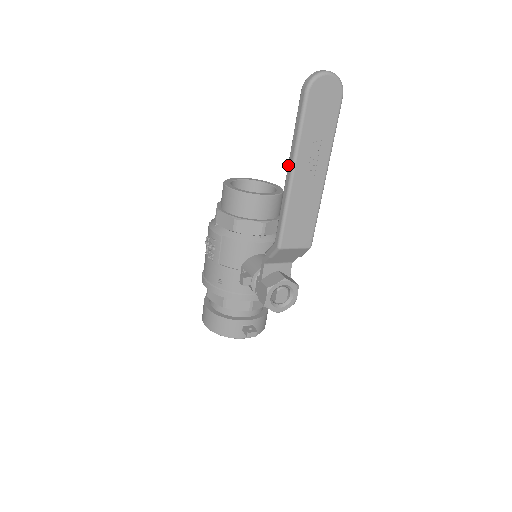
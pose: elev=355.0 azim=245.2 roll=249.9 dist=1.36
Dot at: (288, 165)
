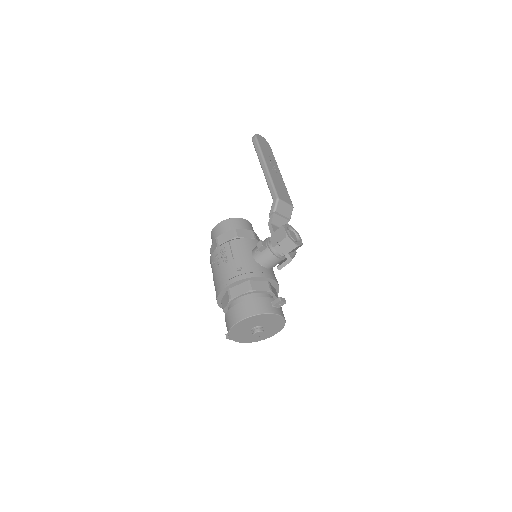
Dot at: (261, 165)
